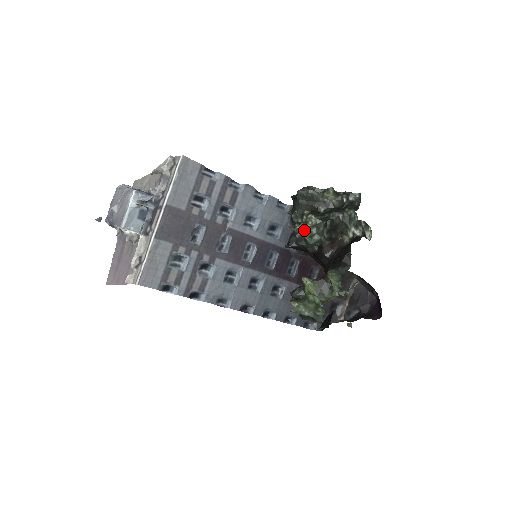
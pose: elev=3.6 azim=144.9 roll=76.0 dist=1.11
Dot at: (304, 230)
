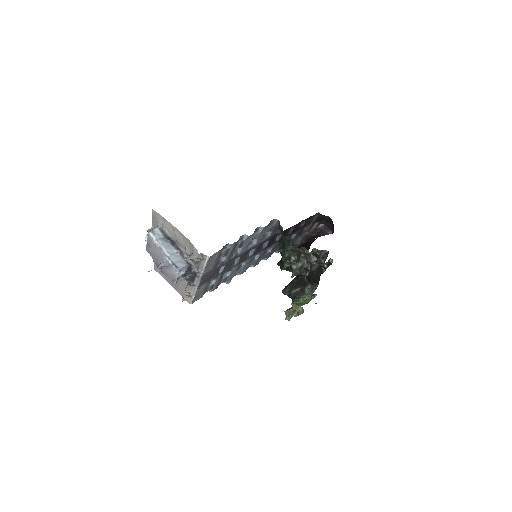
Dot at: (291, 267)
